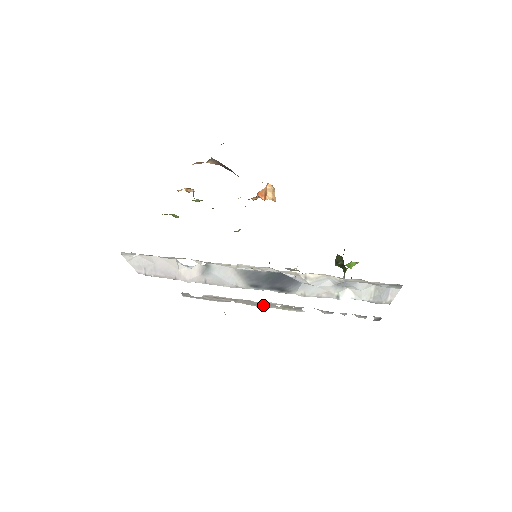
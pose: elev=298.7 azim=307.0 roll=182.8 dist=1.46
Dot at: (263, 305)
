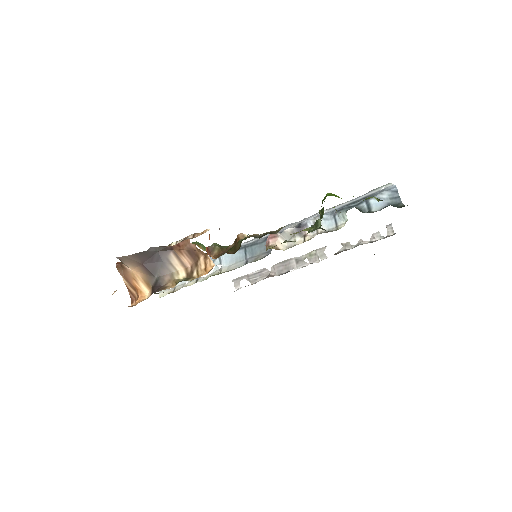
Dot at: (294, 263)
